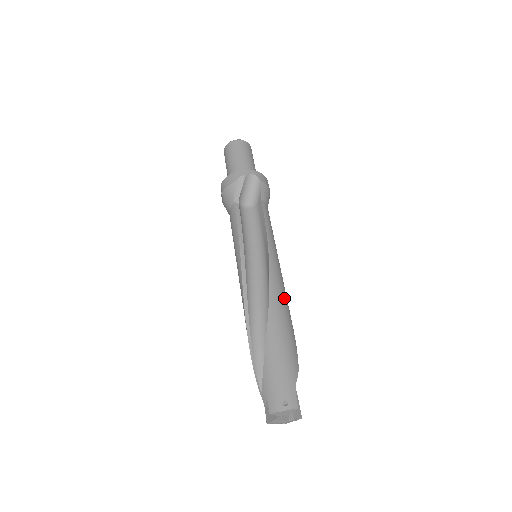
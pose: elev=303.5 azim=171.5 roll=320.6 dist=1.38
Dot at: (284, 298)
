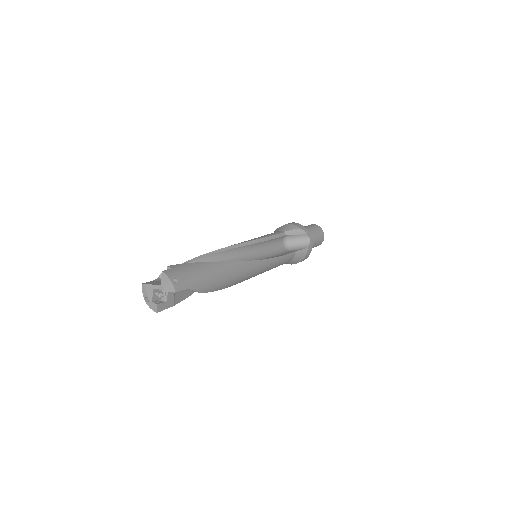
Dot at: (242, 276)
